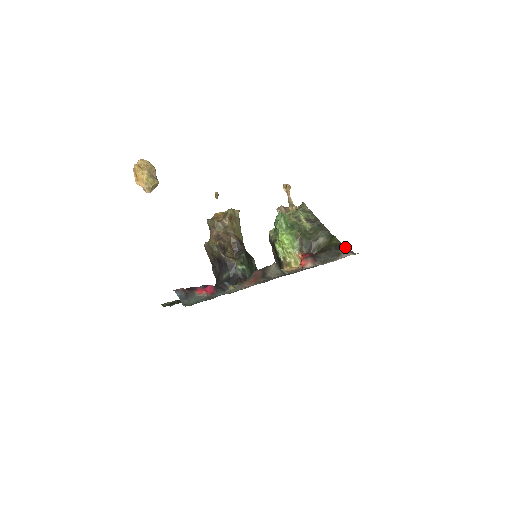
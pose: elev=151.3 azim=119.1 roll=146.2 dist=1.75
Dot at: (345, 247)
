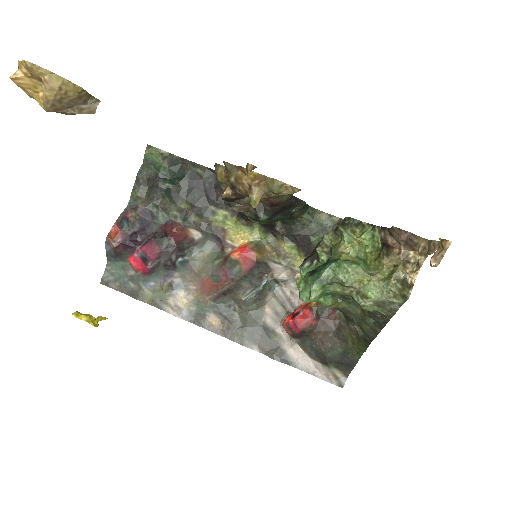
Dot at: (349, 366)
